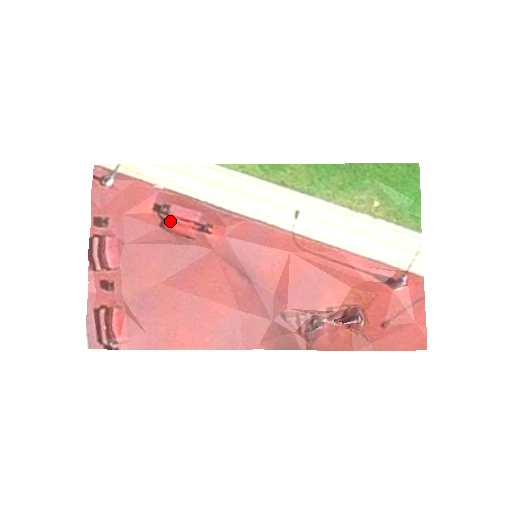
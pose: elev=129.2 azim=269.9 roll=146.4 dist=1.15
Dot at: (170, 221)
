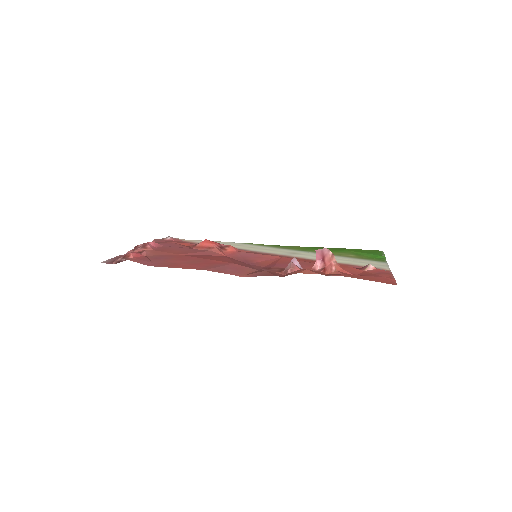
Dot at: (201, 242)
